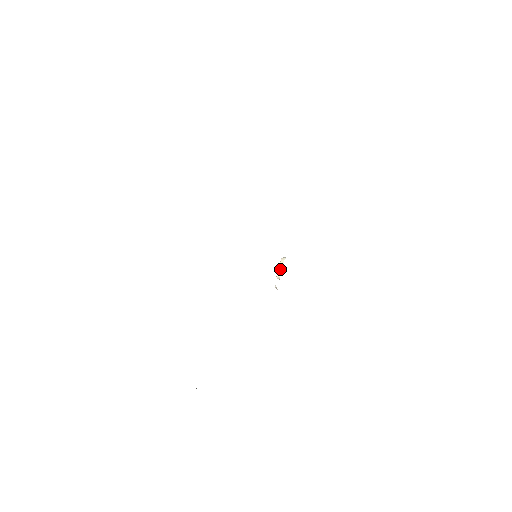
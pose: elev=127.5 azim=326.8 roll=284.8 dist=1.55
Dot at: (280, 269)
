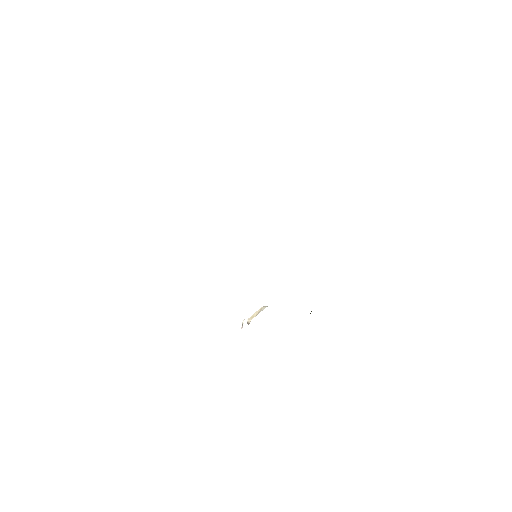
Dot at: (256, 313)
